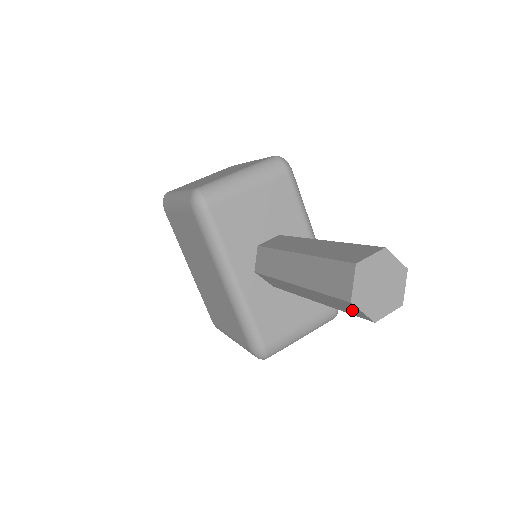
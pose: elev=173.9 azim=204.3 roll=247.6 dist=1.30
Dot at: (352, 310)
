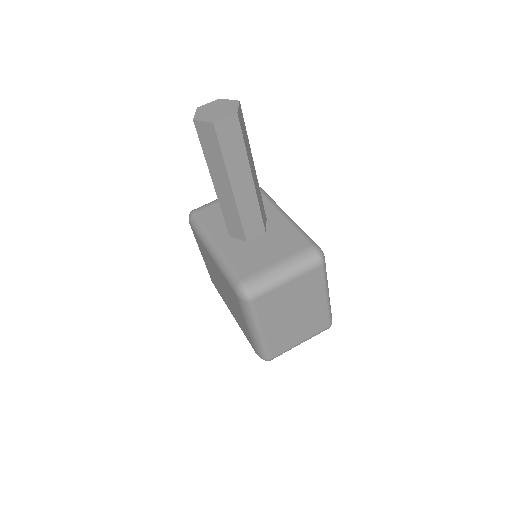
Dot at: (209, 135)
